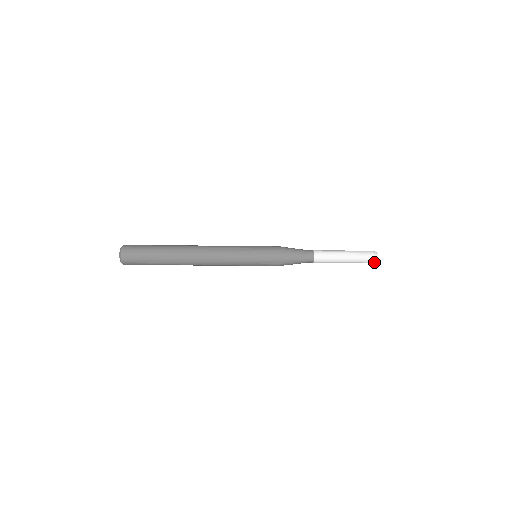
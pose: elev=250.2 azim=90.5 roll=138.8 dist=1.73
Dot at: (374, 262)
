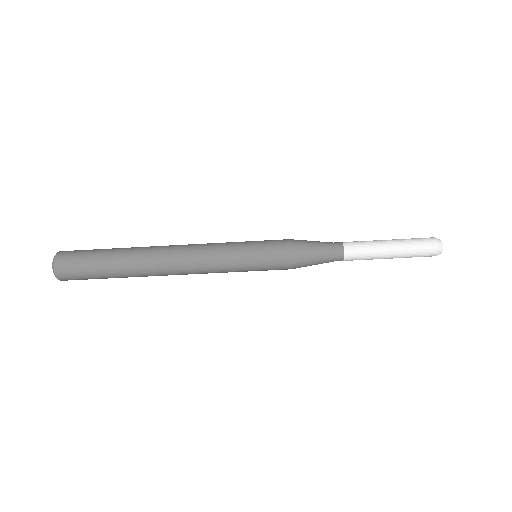
Dot at: occluded
